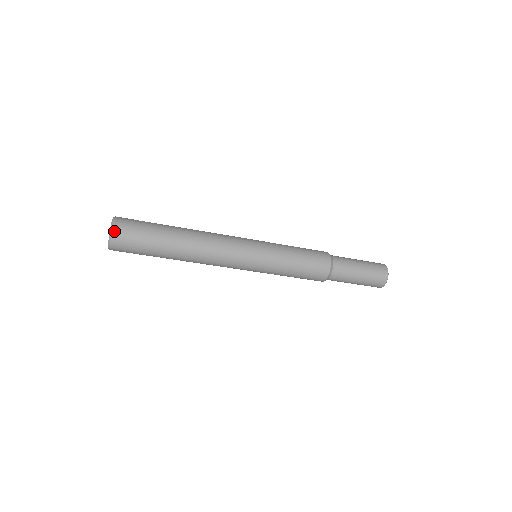
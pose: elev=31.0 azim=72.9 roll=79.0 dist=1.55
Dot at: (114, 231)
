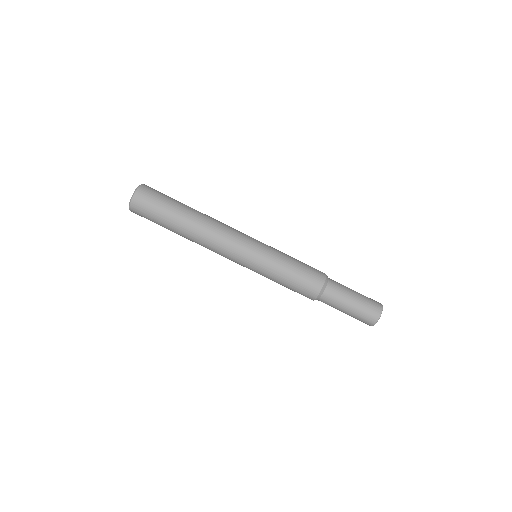
Dot at: (138, 191)
